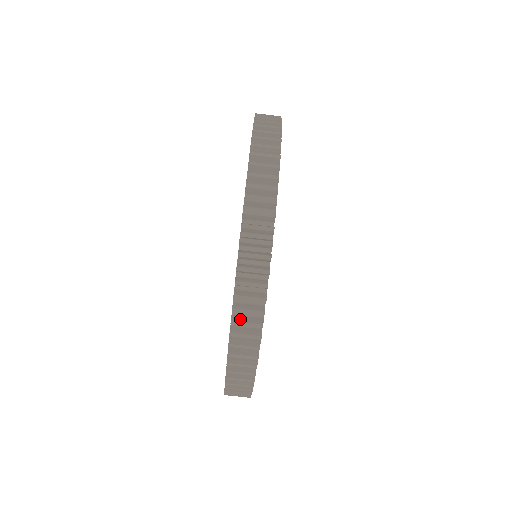
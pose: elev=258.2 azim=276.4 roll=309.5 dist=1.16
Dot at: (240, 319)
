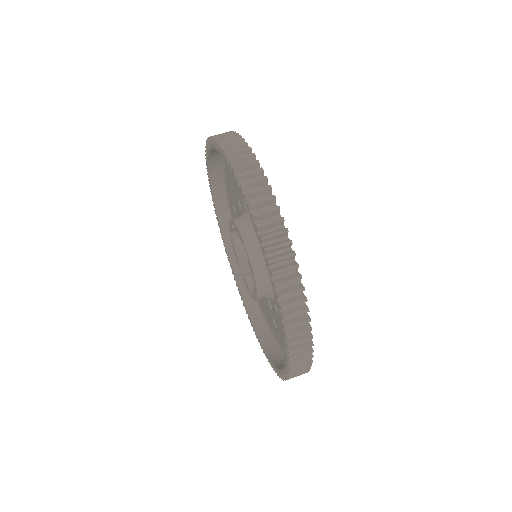
Dot at: (294, 340)
